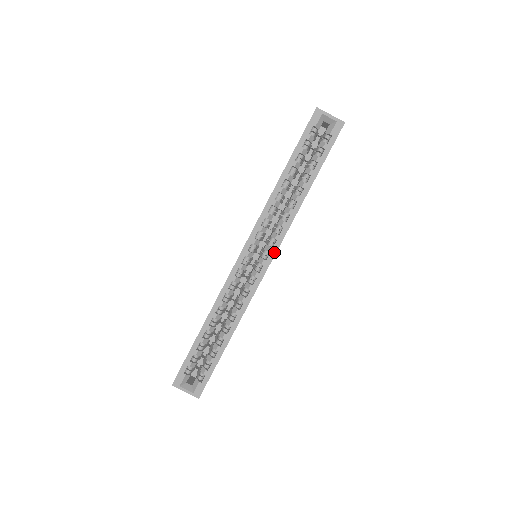
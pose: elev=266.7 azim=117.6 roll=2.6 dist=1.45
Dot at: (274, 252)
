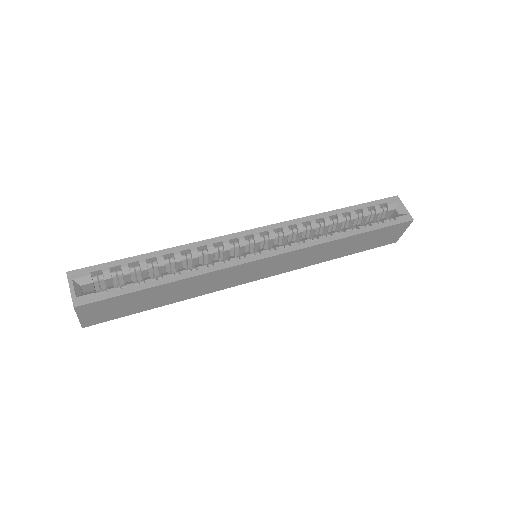
Dot at: (281, 252)
